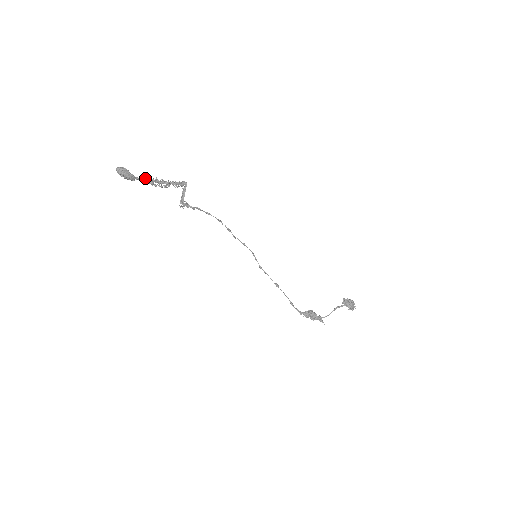
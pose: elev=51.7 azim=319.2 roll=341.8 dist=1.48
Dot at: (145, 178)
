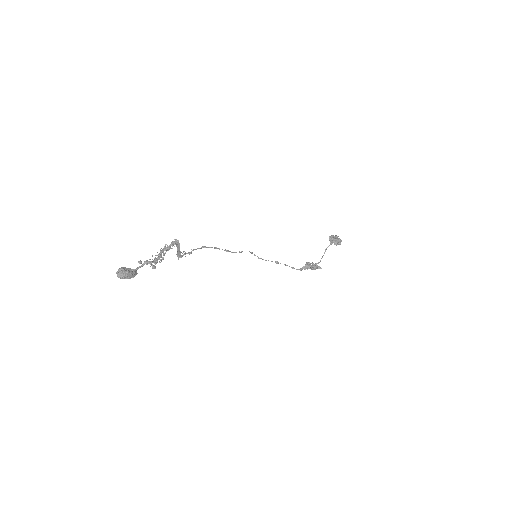
Dot at: (143, 263)
